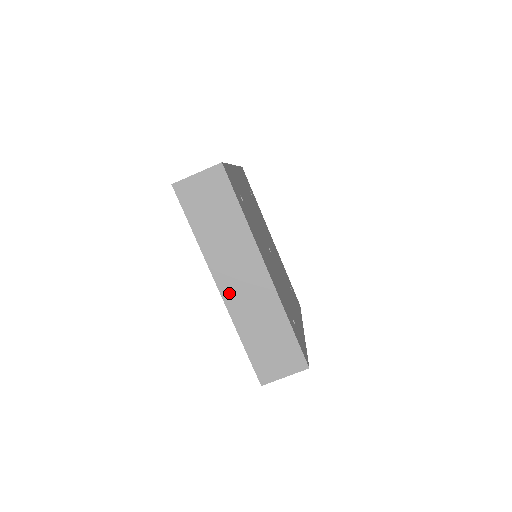
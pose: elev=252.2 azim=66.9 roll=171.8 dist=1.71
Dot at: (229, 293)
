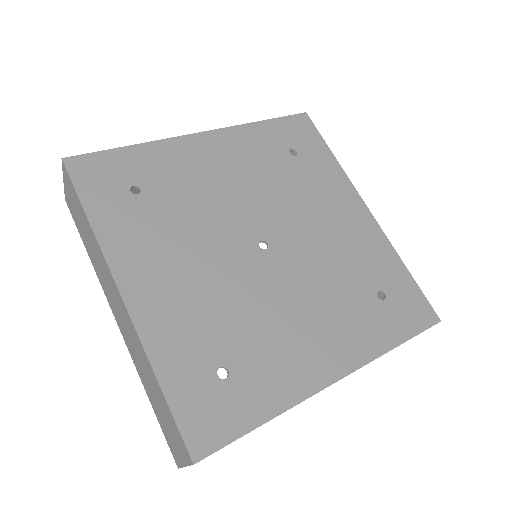
Dot at: (121, 328)
